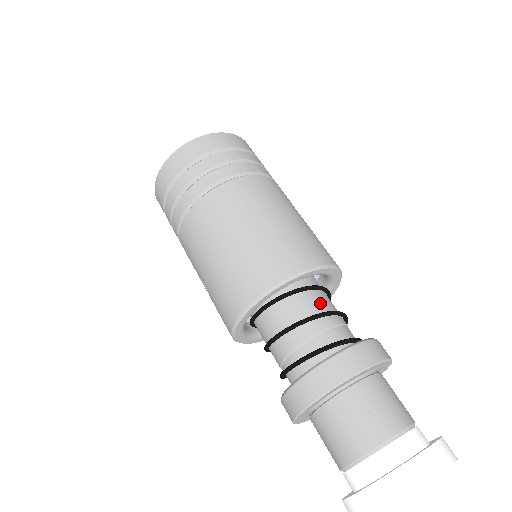
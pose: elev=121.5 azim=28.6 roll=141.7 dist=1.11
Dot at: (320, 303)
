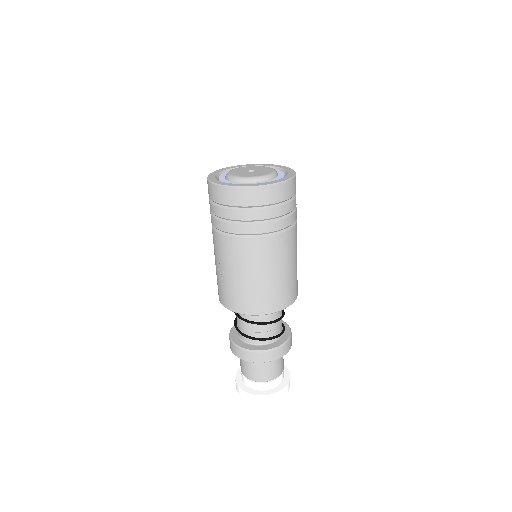
Dot at: occluded
